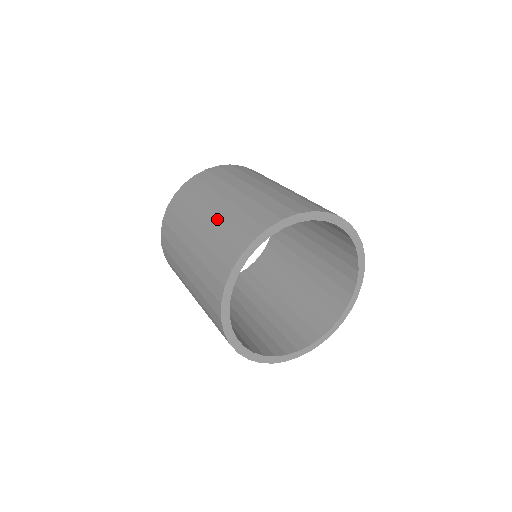
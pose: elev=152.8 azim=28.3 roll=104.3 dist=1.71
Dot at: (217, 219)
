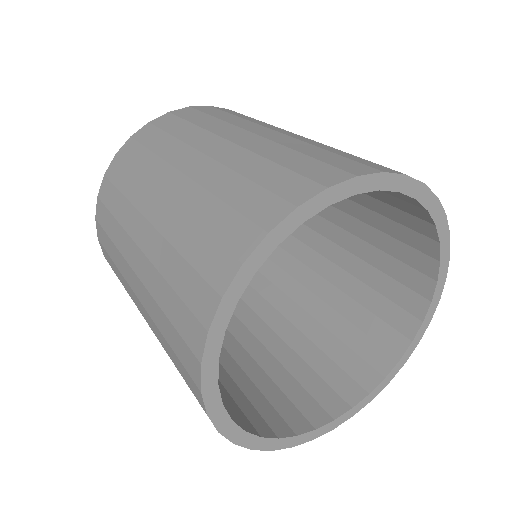
Dot at: (212, 169)
